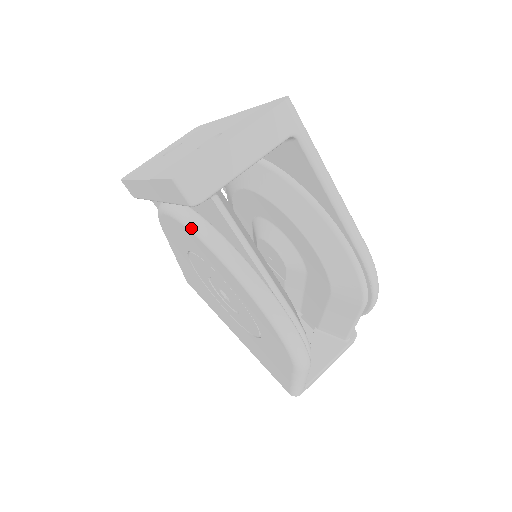
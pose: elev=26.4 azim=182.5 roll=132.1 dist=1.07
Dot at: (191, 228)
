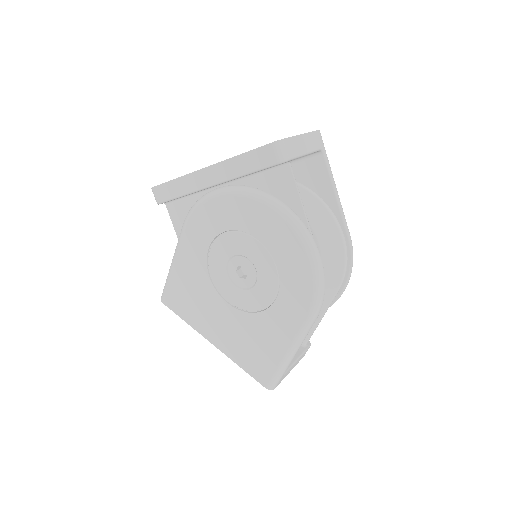
Dot at: (253, 195)
